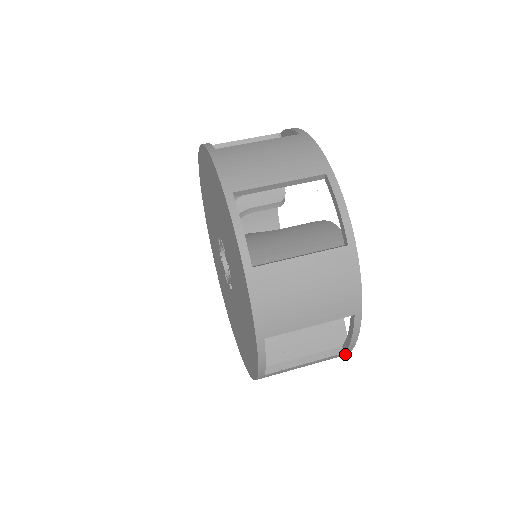
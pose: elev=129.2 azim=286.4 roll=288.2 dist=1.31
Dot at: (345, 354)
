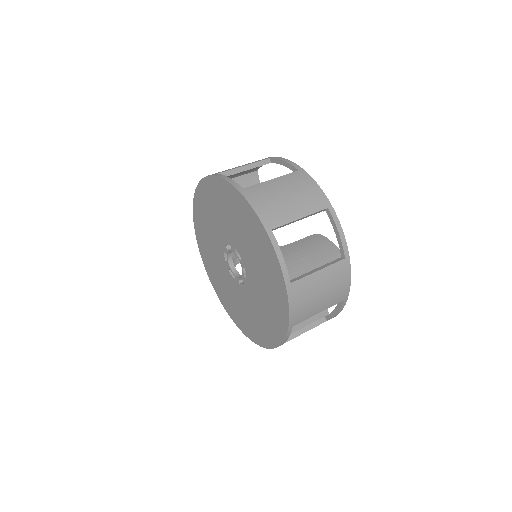
Dot at: occluded
